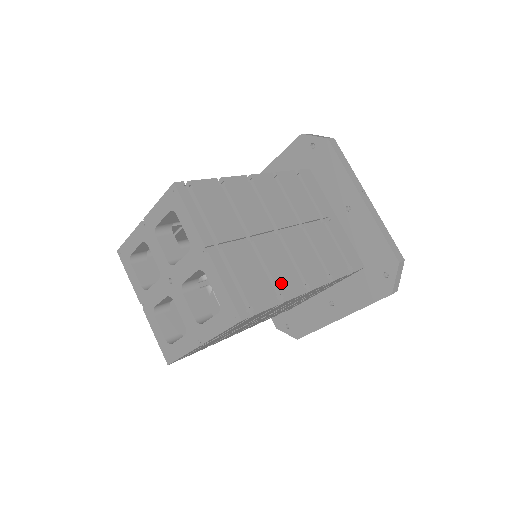
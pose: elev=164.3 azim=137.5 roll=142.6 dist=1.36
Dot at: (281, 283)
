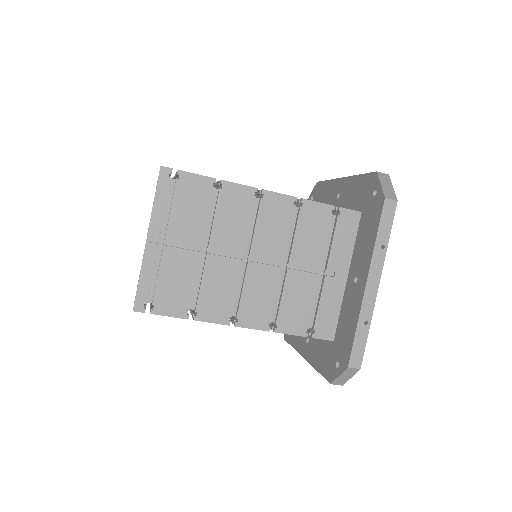
Dot at: occluded
